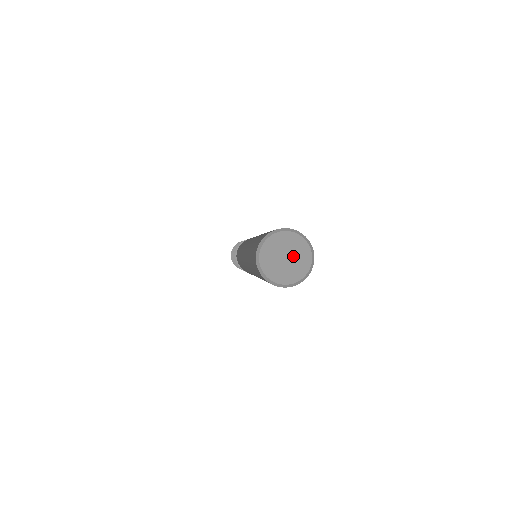
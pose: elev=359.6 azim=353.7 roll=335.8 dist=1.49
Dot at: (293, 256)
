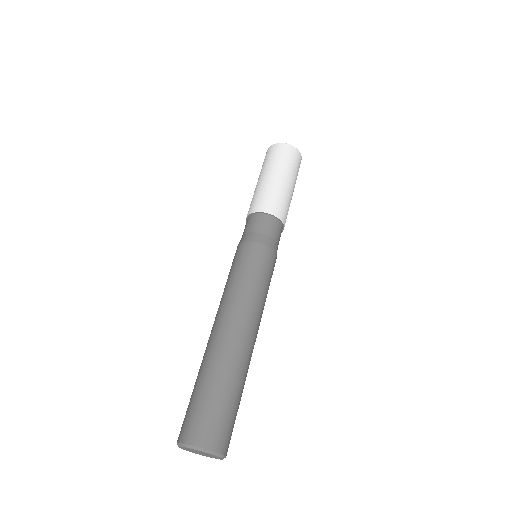
Dot at: (205, 454)
